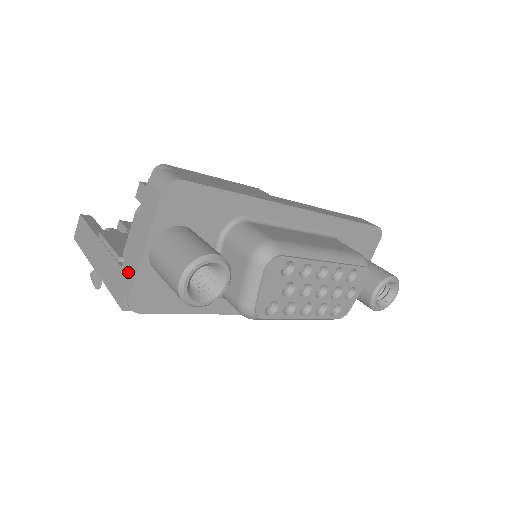
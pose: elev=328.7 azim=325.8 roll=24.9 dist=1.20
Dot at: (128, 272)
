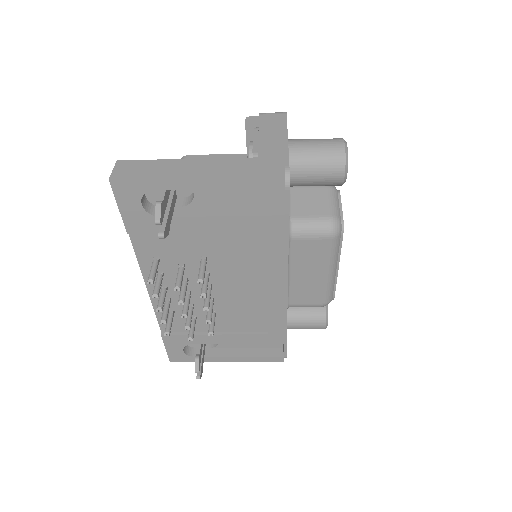
Dot at: (273, 155)
